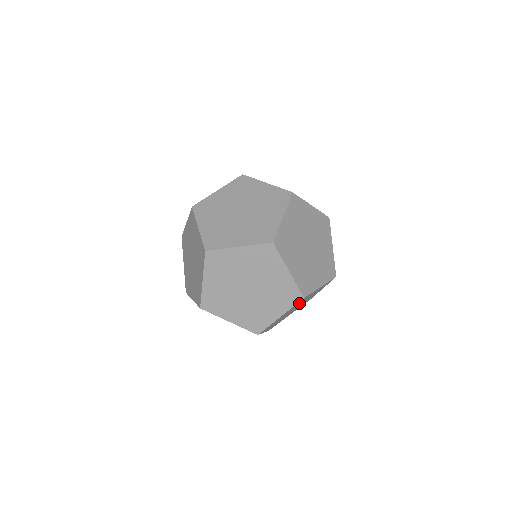
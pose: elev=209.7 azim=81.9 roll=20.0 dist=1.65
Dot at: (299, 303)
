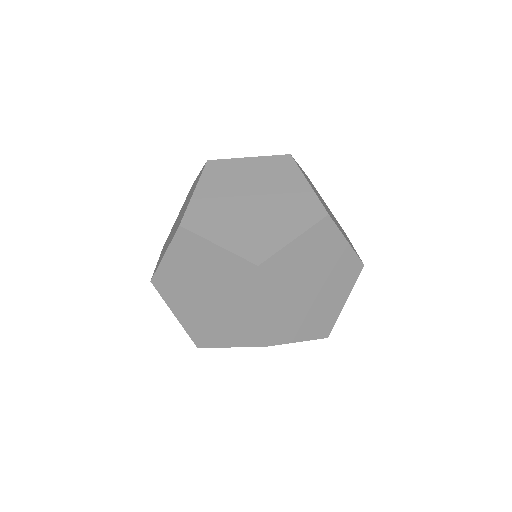
Dot at: (319, 252)
